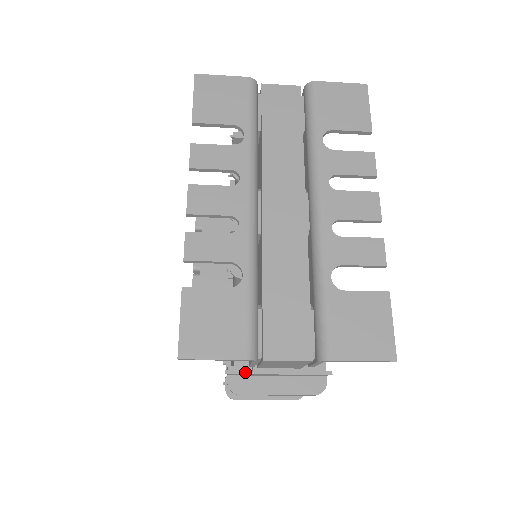
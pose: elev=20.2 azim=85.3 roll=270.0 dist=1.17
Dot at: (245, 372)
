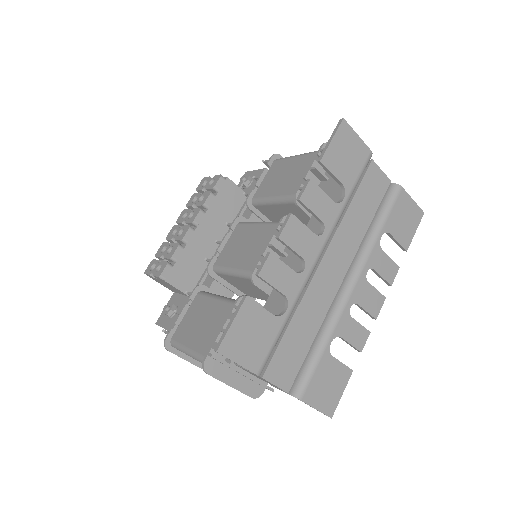
Dot at: (225, 362)
